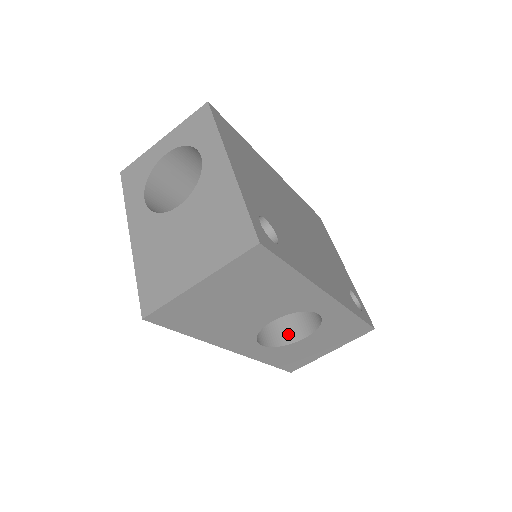
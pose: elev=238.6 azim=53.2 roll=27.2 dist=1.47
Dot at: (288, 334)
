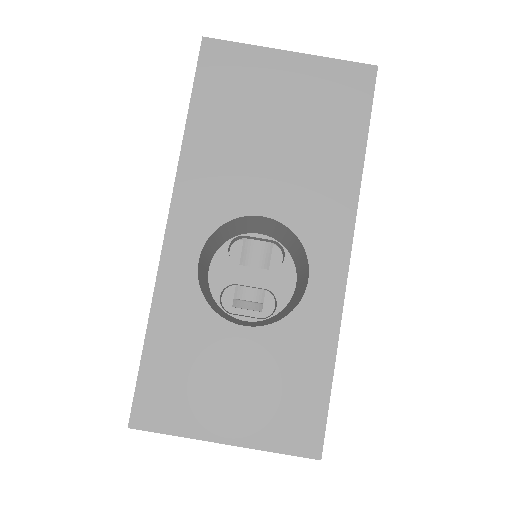
Dot at: (222, 315)
